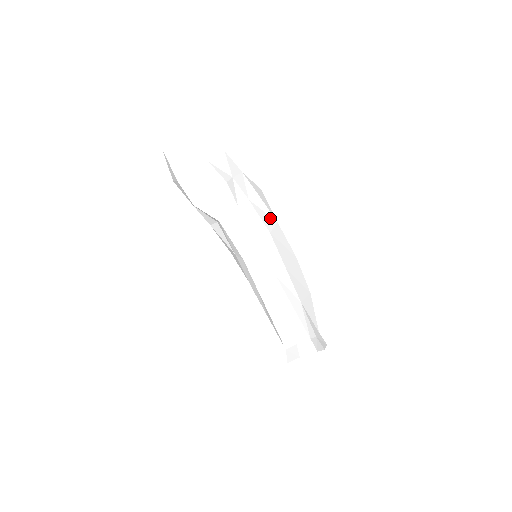
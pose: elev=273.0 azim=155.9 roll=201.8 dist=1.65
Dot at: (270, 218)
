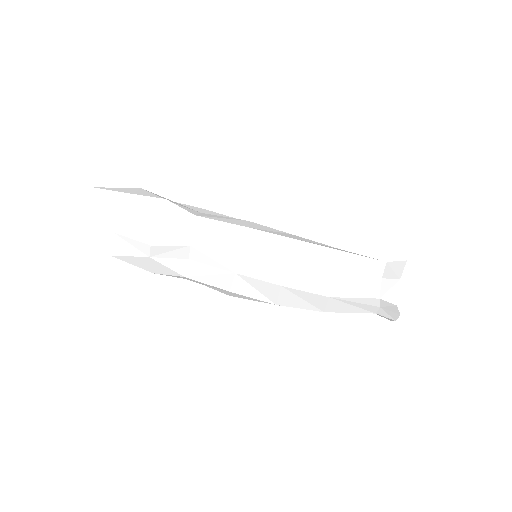
Dot at: occluded
